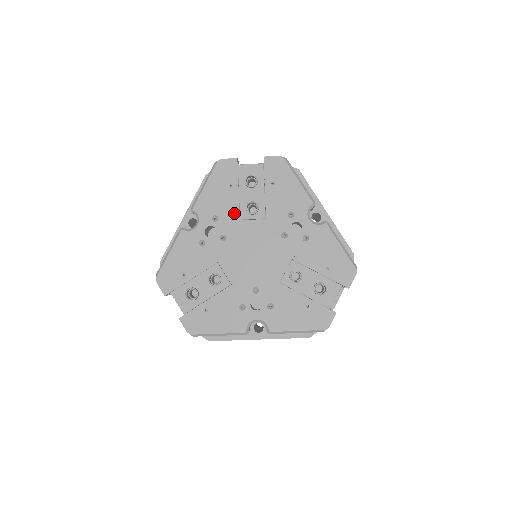
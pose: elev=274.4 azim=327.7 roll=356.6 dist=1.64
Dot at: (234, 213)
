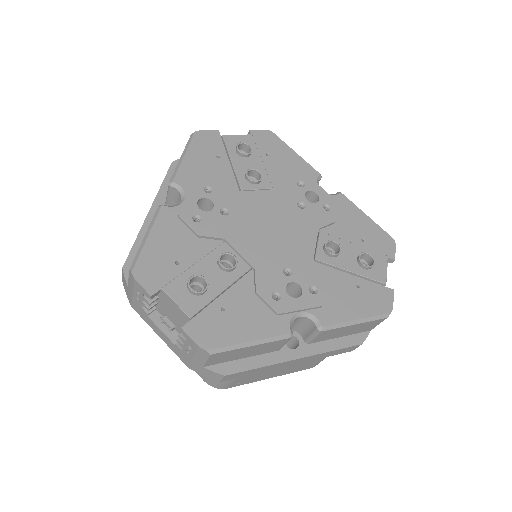
Dot at: (230, 185)
